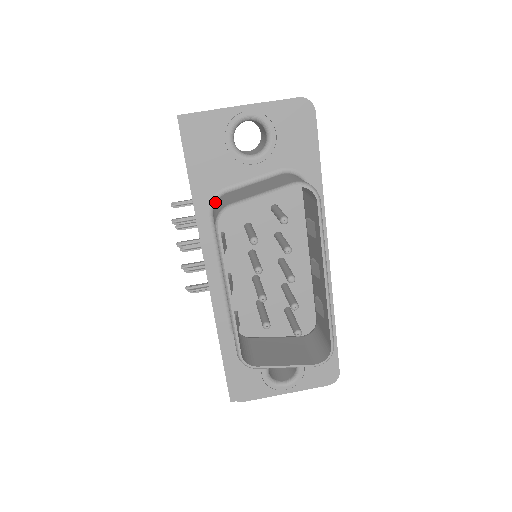
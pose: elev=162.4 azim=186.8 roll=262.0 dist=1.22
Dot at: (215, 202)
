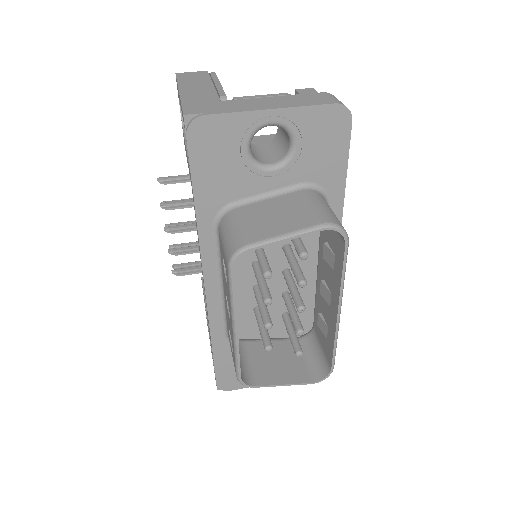
Dot at: (222, 216)
